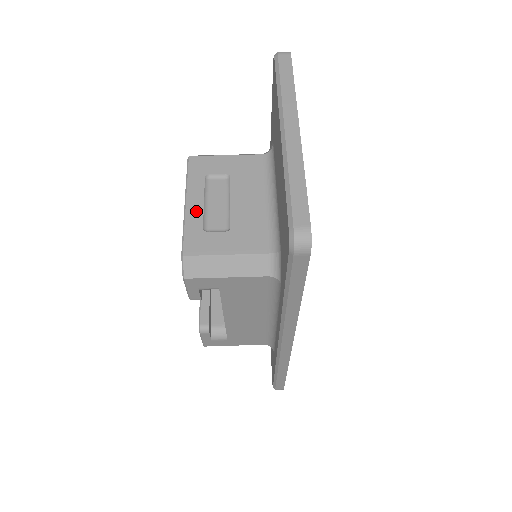
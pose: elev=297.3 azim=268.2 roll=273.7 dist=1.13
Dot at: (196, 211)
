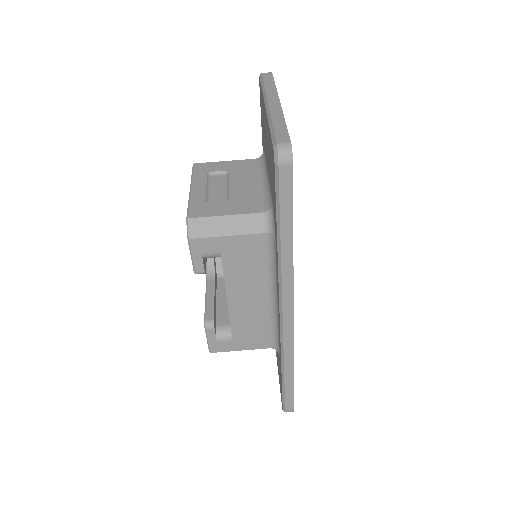
Dot at: (199, 192)
